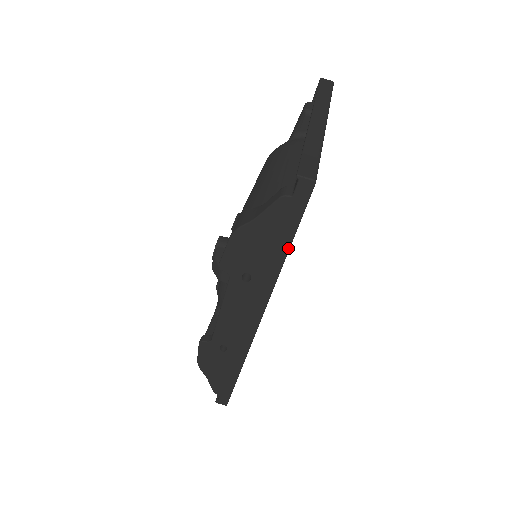
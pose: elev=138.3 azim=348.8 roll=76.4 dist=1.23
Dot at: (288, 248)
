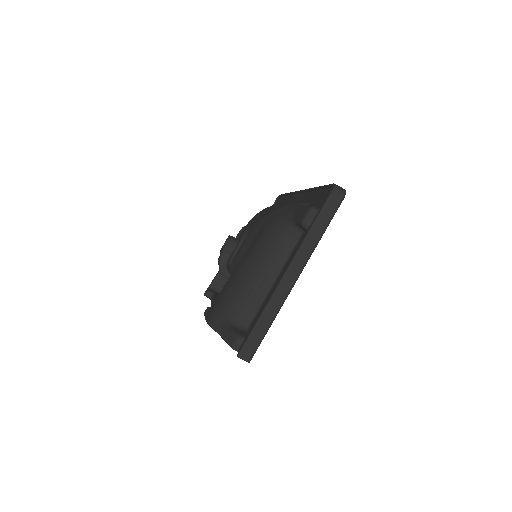
Dot at: occluded
